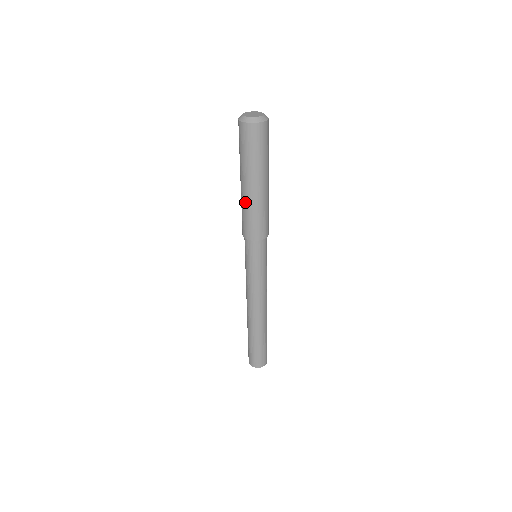
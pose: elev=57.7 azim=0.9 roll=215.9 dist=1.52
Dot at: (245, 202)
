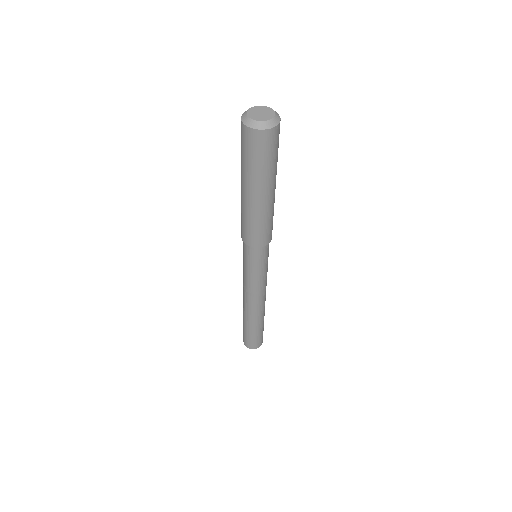
Dot at: (242, 204)
